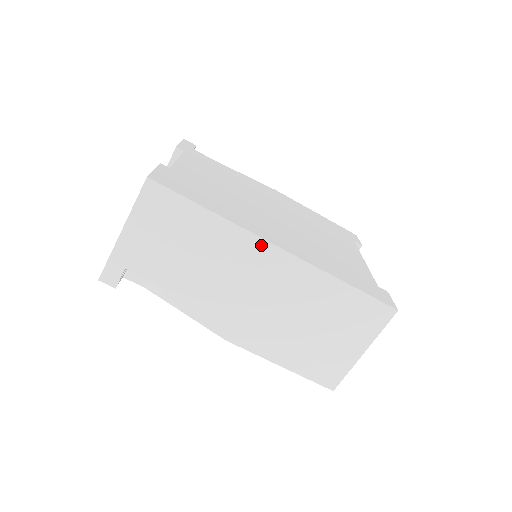
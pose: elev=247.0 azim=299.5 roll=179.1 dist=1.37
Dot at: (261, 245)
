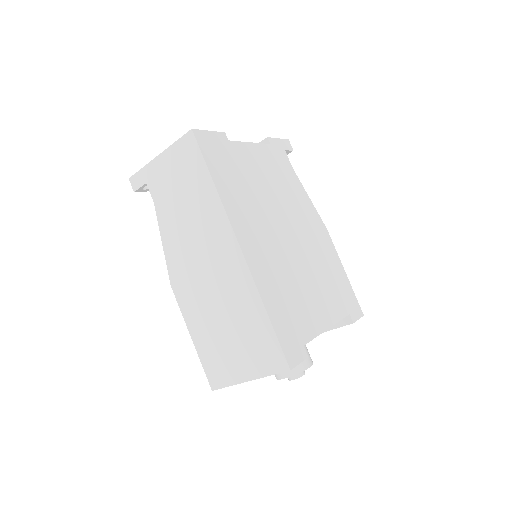
Dot at: (229, 234)
